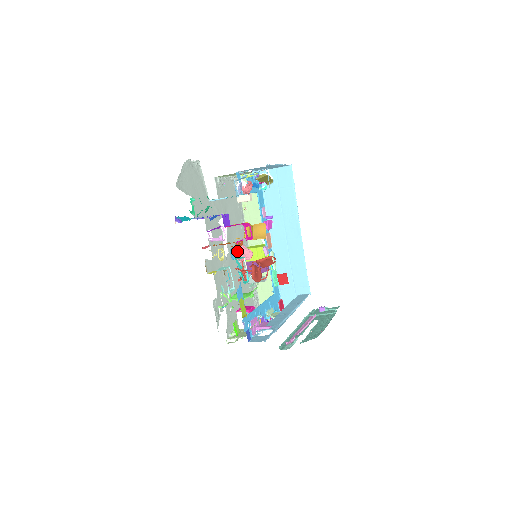
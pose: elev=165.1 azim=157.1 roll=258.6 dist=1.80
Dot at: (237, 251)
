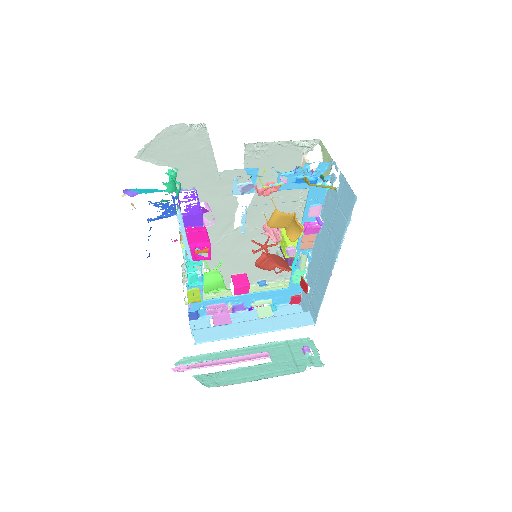
Dot at: (264, 225)
